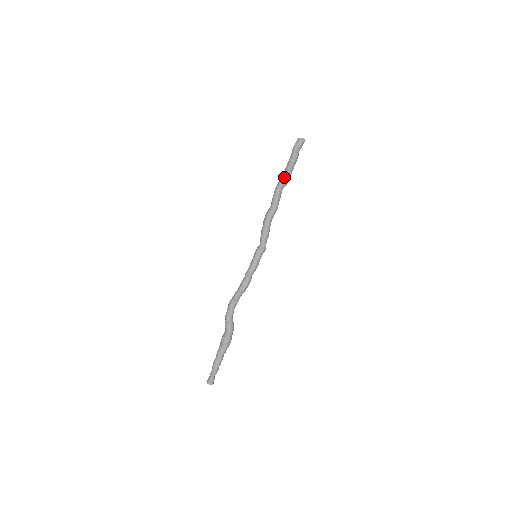
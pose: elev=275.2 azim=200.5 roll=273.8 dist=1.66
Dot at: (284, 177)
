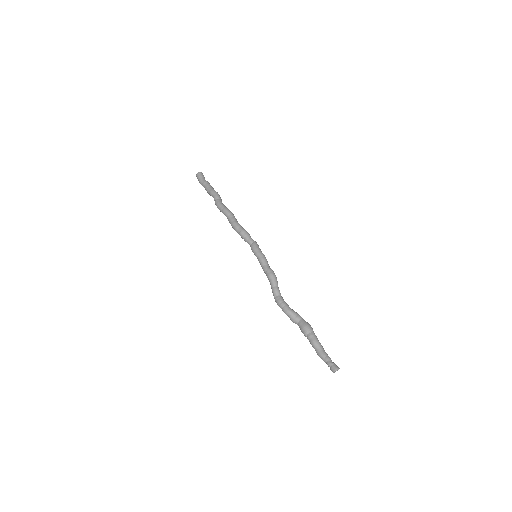
Dot at: (215, 197)
